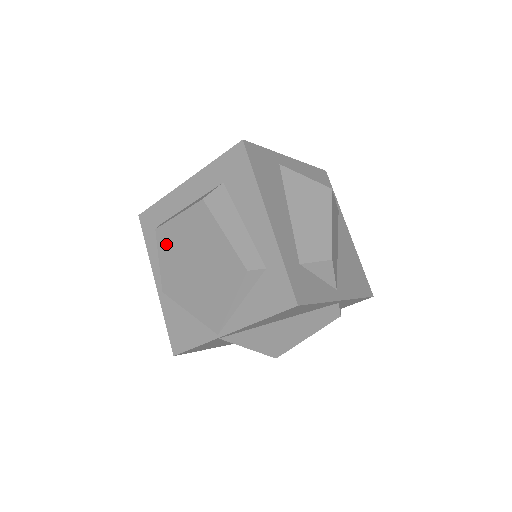
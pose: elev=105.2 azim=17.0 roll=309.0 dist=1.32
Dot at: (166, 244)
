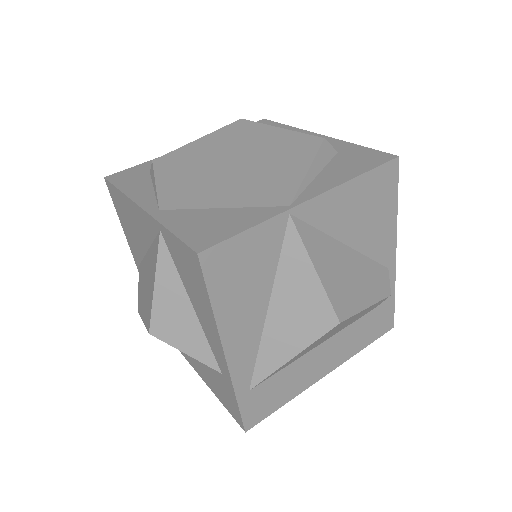
Dot at: (174, 165)
